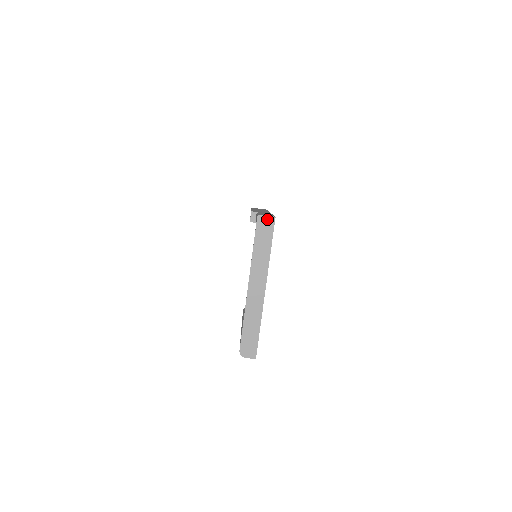
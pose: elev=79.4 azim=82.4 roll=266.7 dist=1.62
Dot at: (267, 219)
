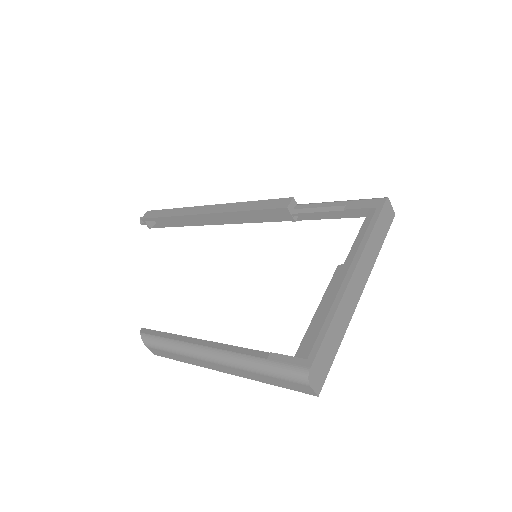
Dot at: (391, 209)
